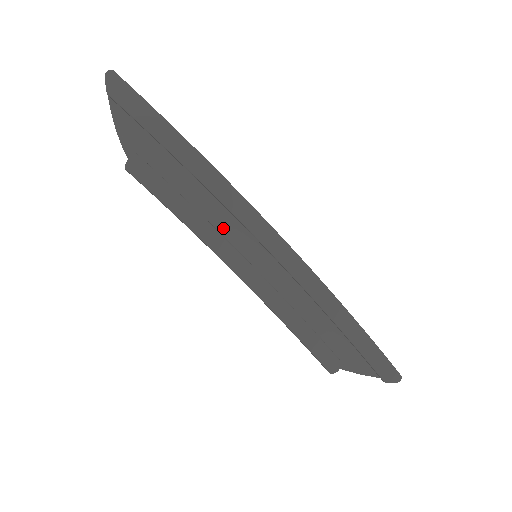
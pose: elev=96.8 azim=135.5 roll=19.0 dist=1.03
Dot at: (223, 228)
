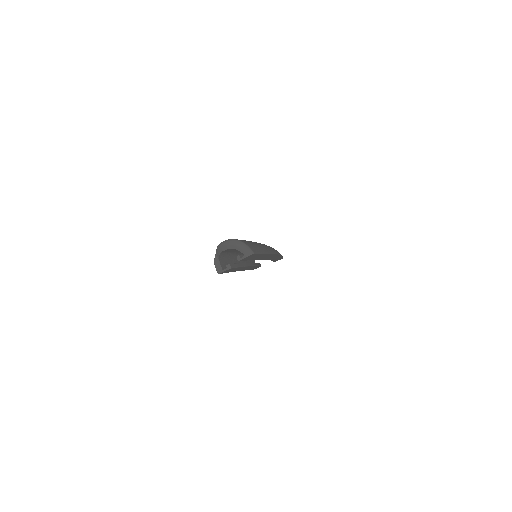
Dot at: occluded
